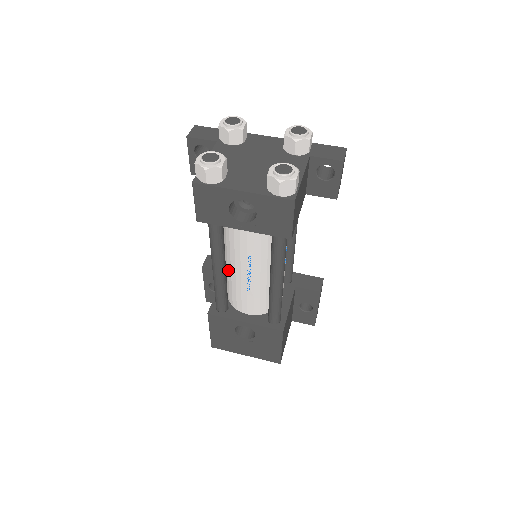
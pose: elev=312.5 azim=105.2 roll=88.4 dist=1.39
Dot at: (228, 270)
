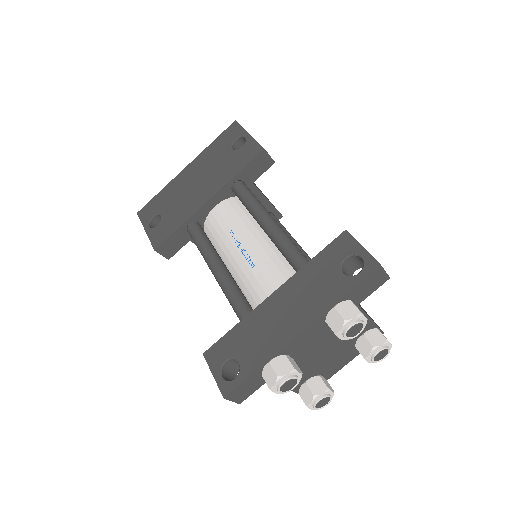
Dot at: occluded
